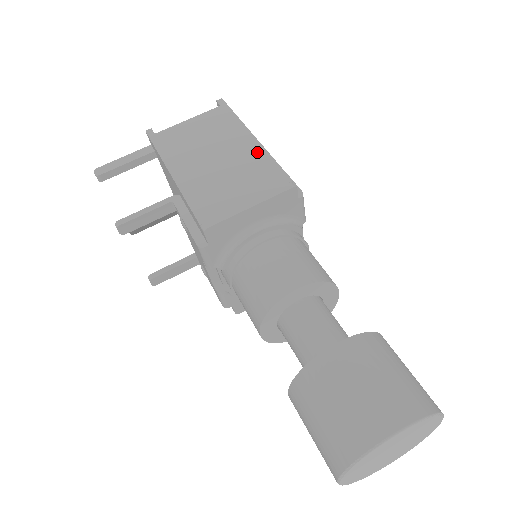
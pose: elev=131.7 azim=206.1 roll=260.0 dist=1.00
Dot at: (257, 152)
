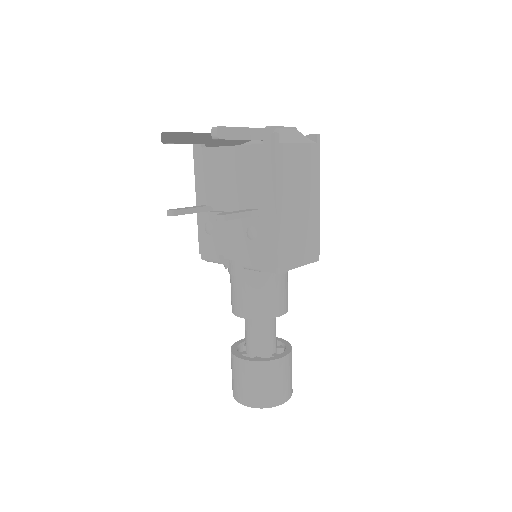
Dot at: (317, 216)
